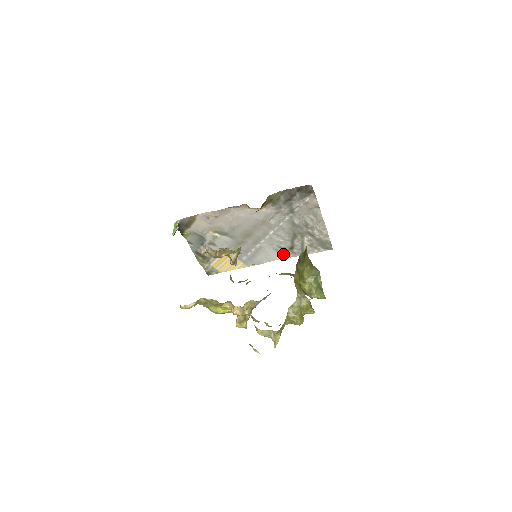
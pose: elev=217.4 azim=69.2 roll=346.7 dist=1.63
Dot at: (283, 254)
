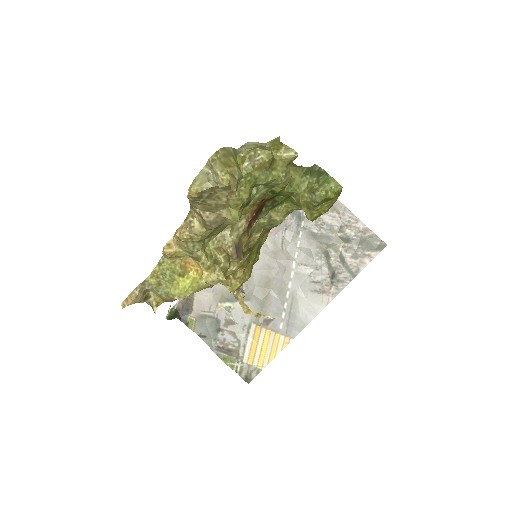
Dot at: (328, 293)
